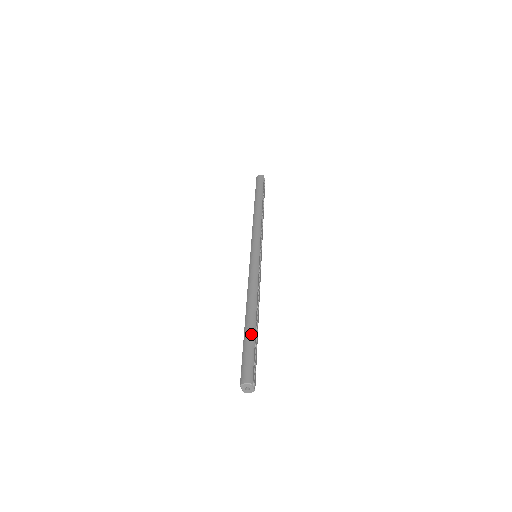
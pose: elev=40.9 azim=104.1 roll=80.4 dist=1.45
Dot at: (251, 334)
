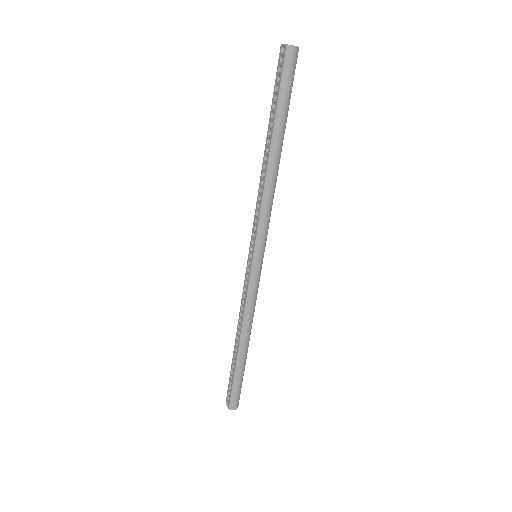
Dot at: (243, 369)
